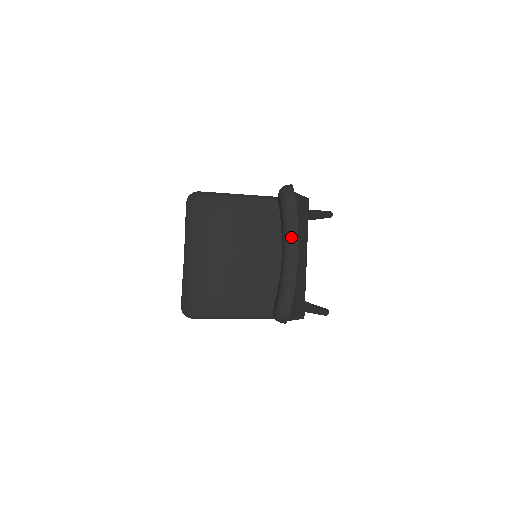
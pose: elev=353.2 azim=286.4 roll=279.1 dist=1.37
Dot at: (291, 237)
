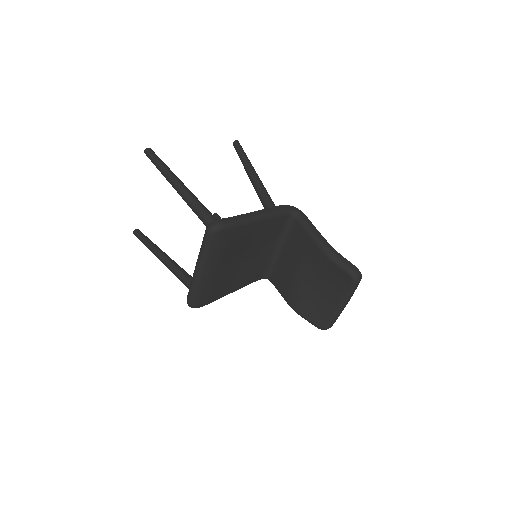
Dot at: (350, 298)
